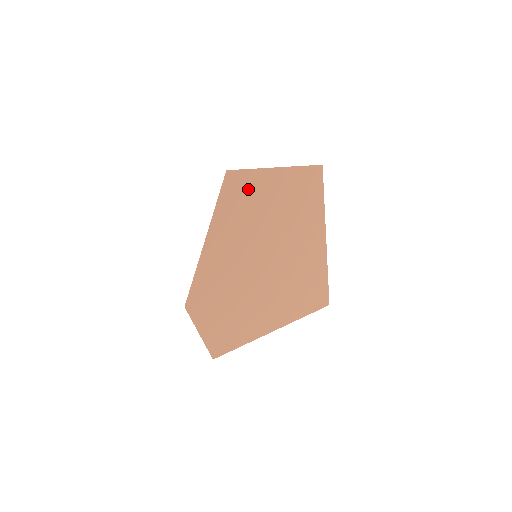
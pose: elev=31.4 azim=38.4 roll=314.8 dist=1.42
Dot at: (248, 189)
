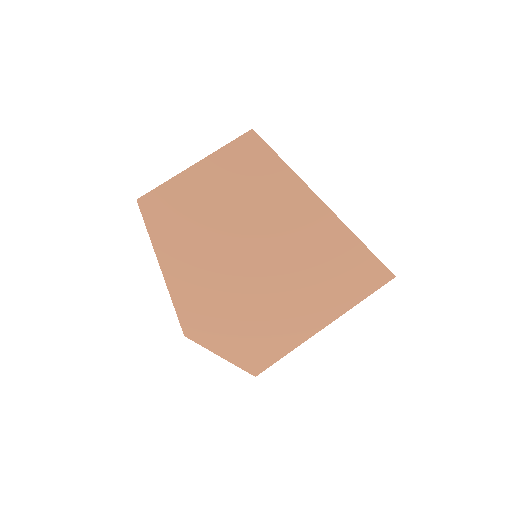
Dot at: (173, 204)
